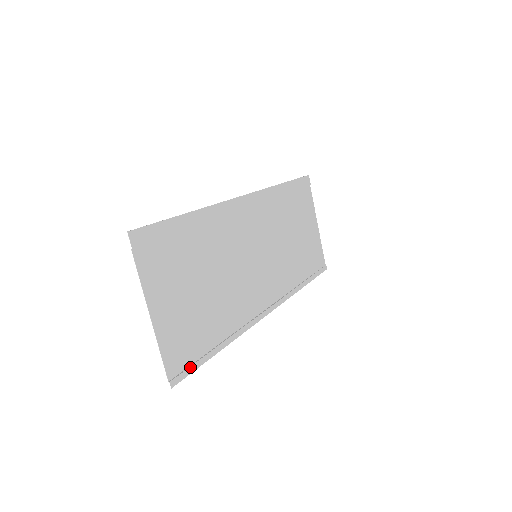
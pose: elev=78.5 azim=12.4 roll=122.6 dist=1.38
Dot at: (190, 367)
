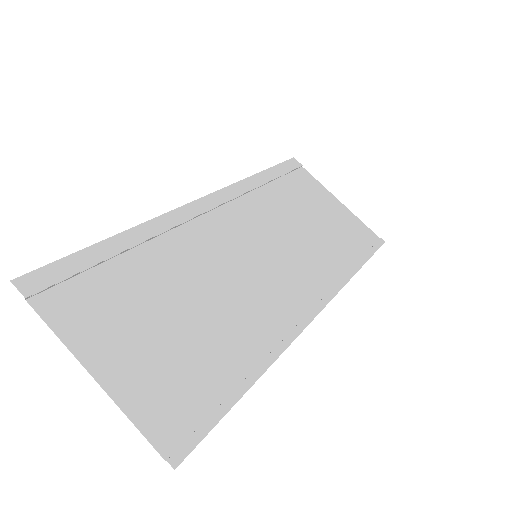
Dot at: (201, 427)
